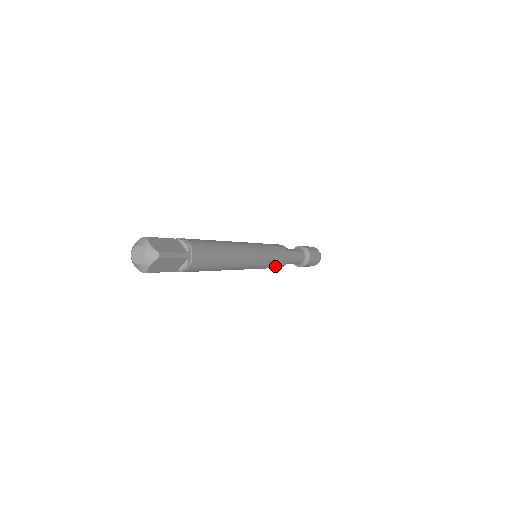
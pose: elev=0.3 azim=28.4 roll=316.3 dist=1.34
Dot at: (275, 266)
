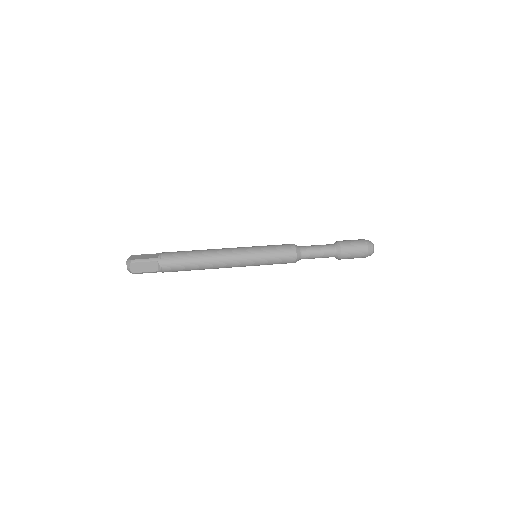
Dot at: occluded
